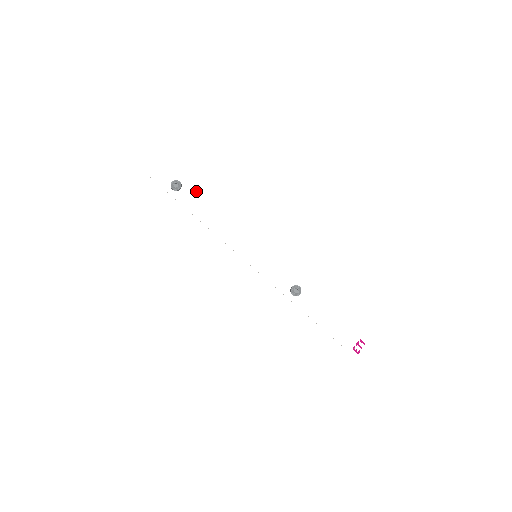
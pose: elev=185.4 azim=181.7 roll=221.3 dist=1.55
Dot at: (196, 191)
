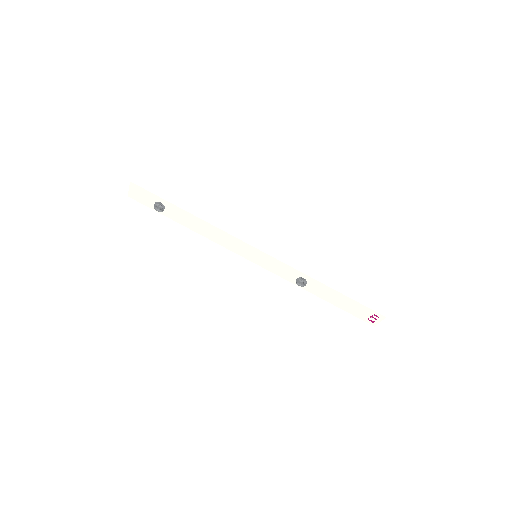
Dot at: (179, 208)
